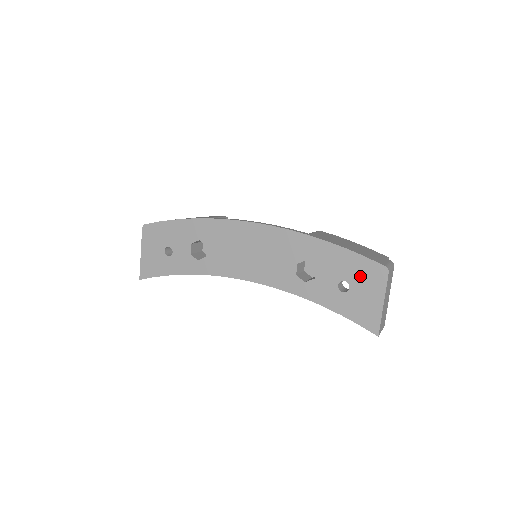
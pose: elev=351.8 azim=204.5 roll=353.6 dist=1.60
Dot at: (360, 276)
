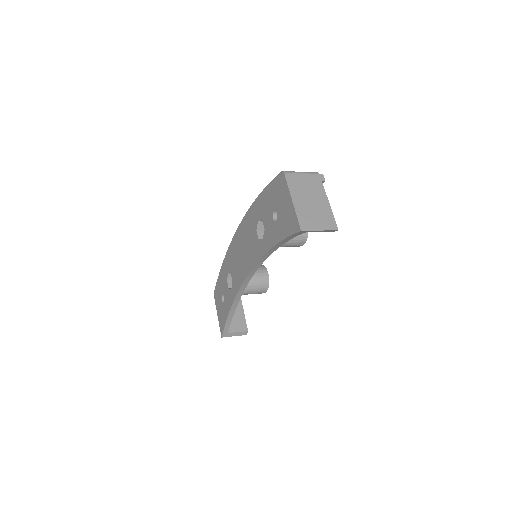
Dot at: (276, 196)
